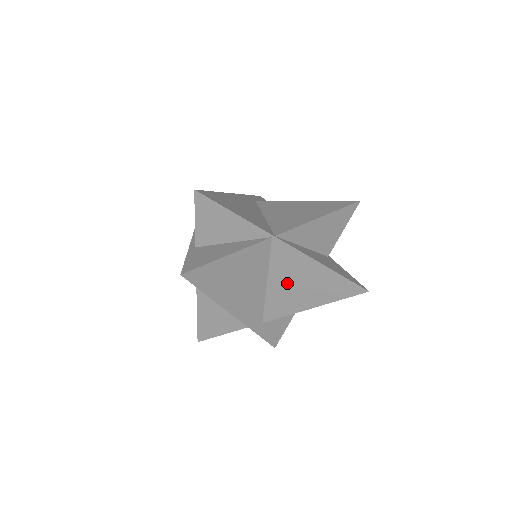
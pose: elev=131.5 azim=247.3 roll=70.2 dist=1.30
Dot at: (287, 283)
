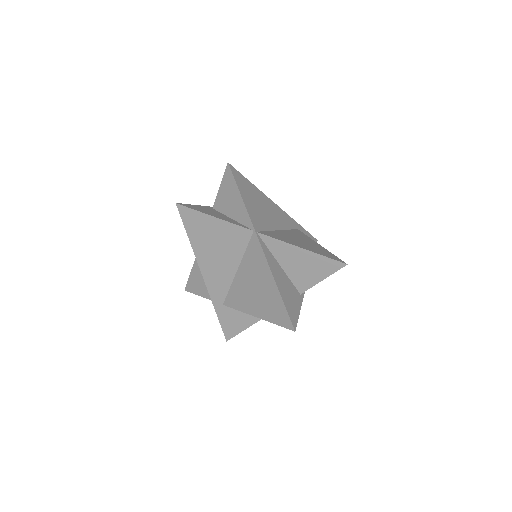
Dot at: (249, 279)
